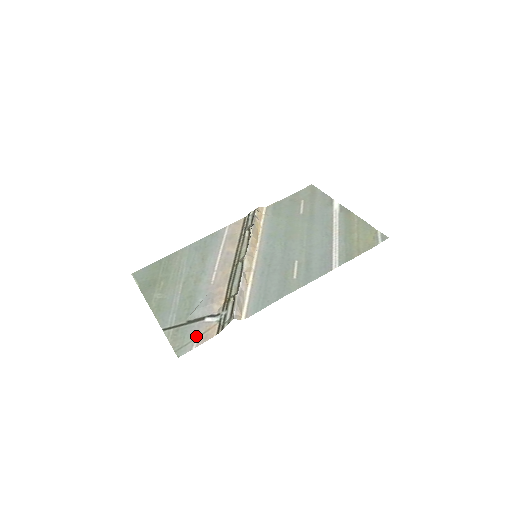
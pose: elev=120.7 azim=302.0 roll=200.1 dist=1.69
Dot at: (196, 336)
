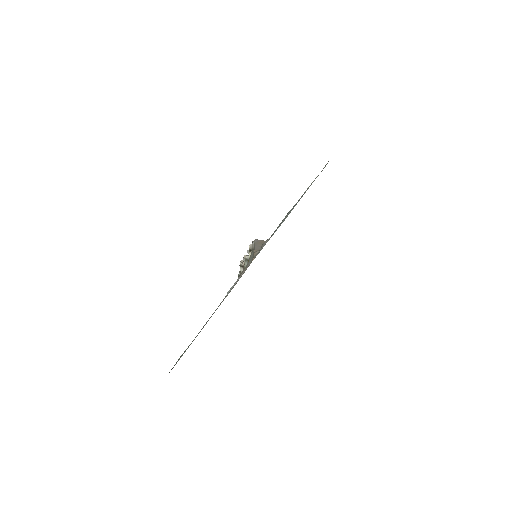
Dot at: (237, 281)
